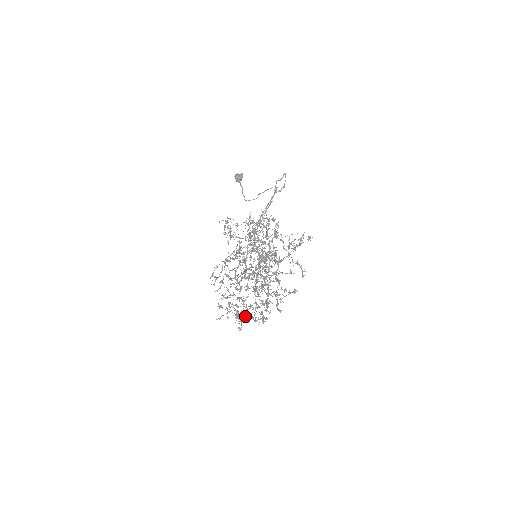
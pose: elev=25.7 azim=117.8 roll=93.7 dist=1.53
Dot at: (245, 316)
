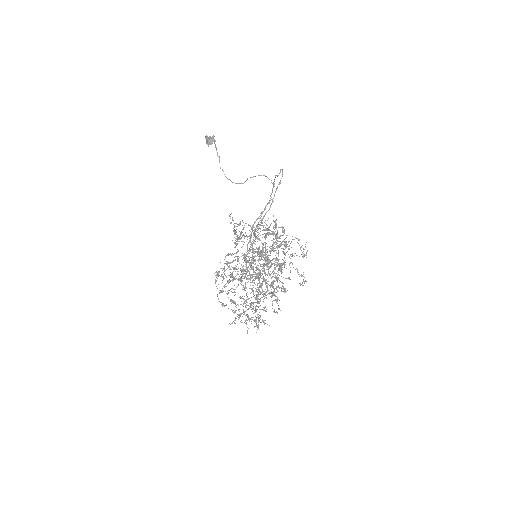
Dot at: (256, 322)
